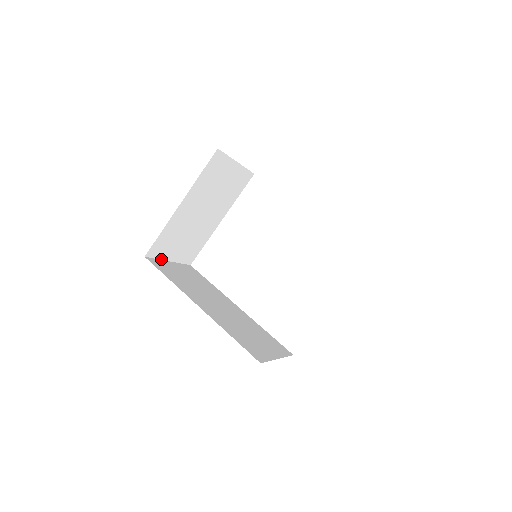
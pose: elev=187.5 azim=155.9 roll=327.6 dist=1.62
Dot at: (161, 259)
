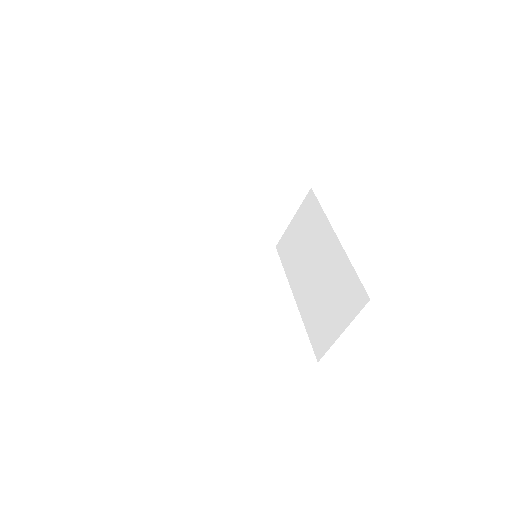
Dot at: (185, 177)
